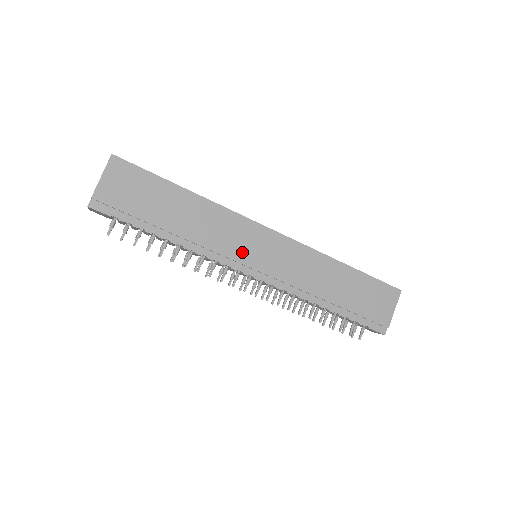
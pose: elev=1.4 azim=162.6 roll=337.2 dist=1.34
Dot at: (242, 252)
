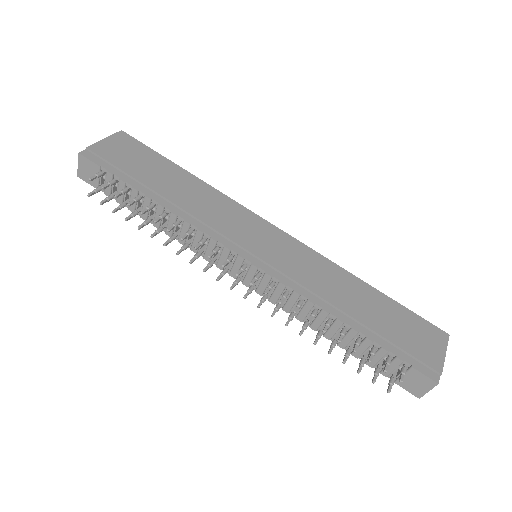
Dot at: (240, 235)
